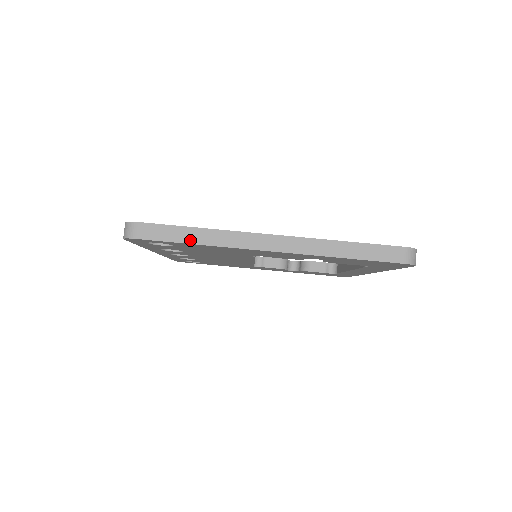
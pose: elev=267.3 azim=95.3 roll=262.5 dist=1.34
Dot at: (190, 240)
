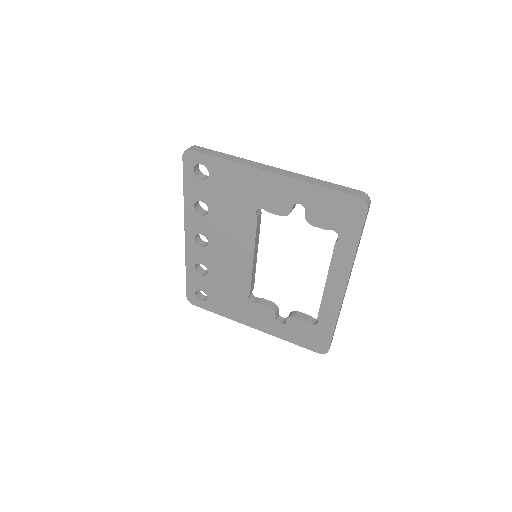
Dot at: (223, 157)
